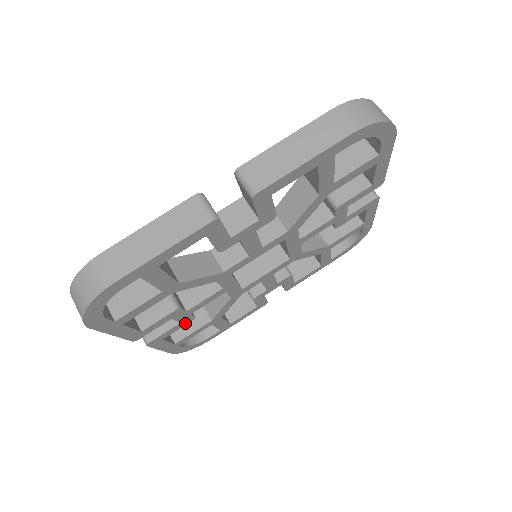
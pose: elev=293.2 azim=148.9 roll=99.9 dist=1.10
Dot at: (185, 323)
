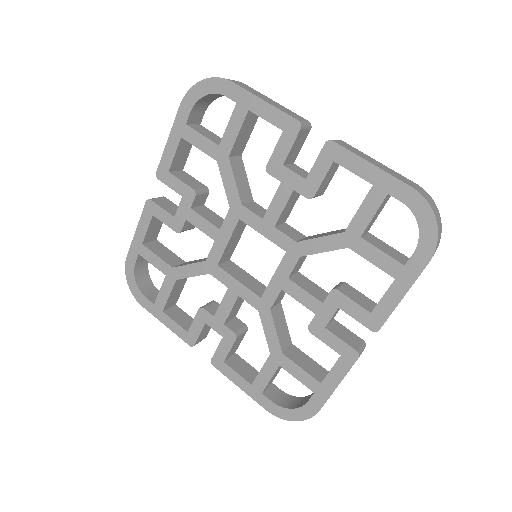
Dot at: (231, 341)
